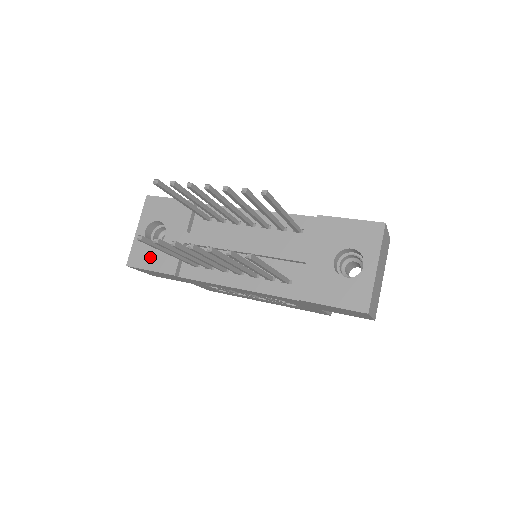
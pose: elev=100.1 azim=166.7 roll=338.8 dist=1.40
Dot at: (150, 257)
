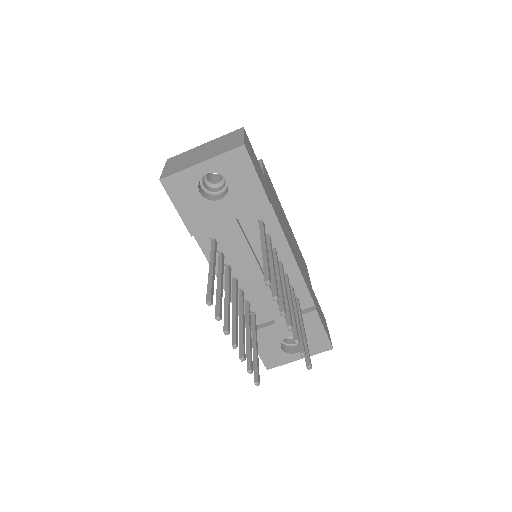
Dot at: (188, 200)
